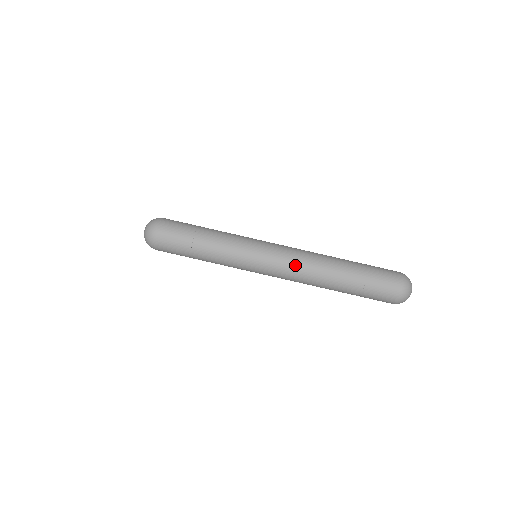
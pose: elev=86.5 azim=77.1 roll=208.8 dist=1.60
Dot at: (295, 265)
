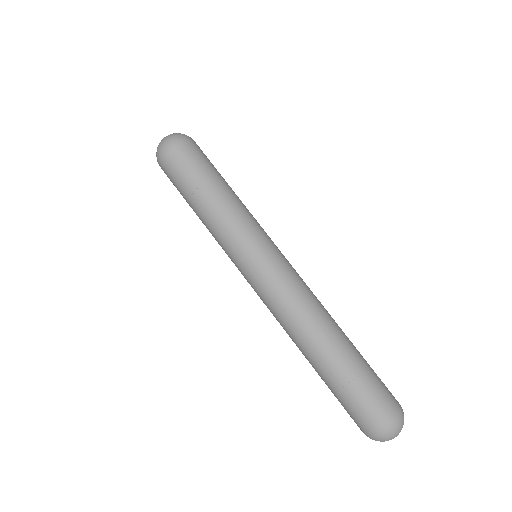
Dot at: (298, 290)
